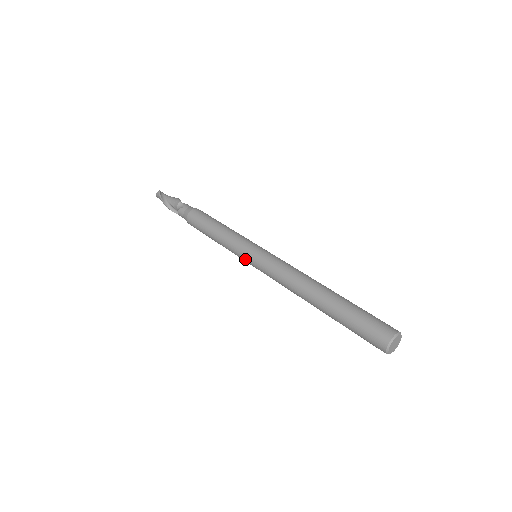
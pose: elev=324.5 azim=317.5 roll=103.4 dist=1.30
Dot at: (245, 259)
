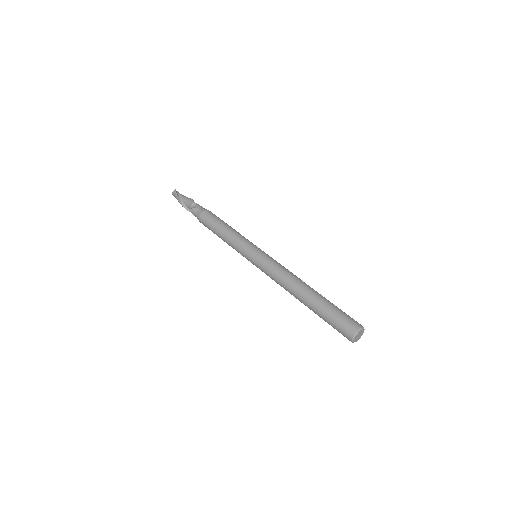
Dot at: (247, 257)
